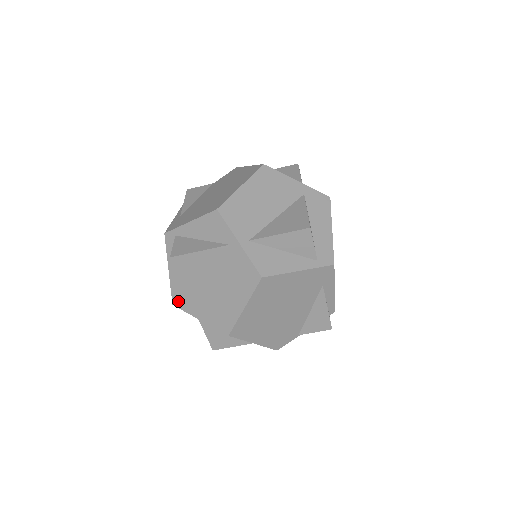
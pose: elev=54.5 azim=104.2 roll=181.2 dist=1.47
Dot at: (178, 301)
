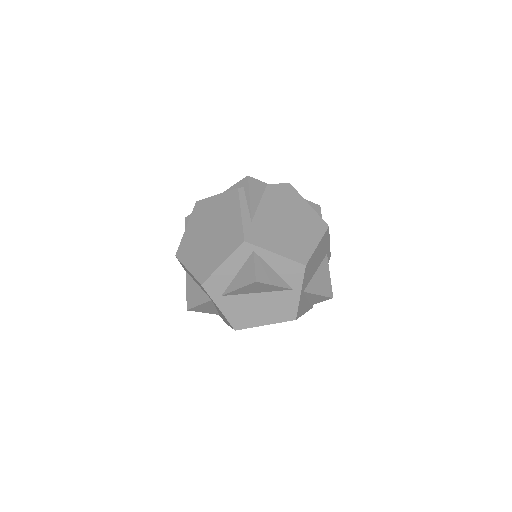
Dot at: (210, 287)
